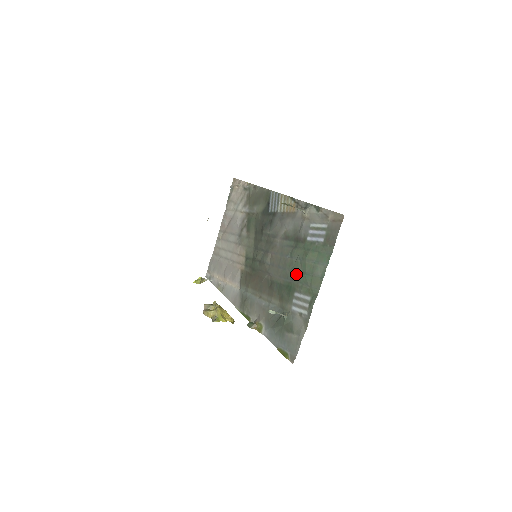
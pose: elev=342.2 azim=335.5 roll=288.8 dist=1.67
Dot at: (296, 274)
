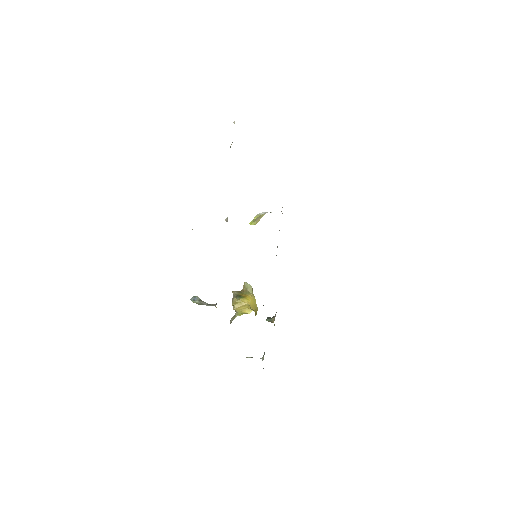
Dot at: occluded
